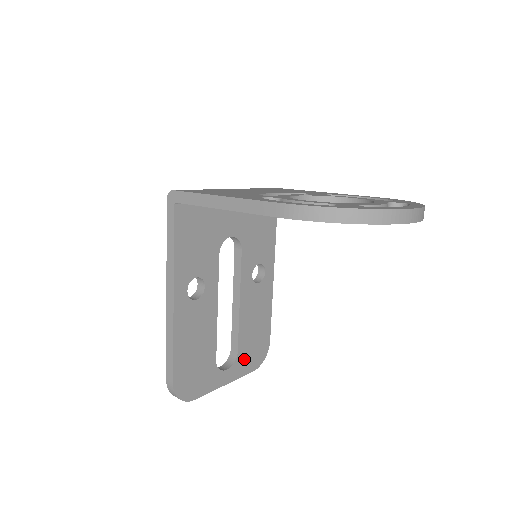
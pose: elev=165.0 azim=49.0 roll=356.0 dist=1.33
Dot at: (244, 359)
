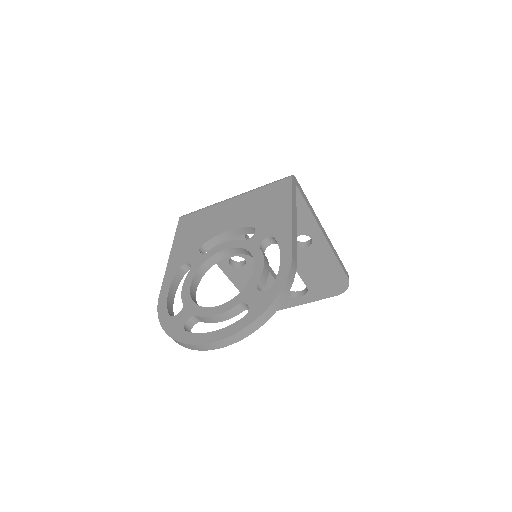
Dot at: (318, 290)
